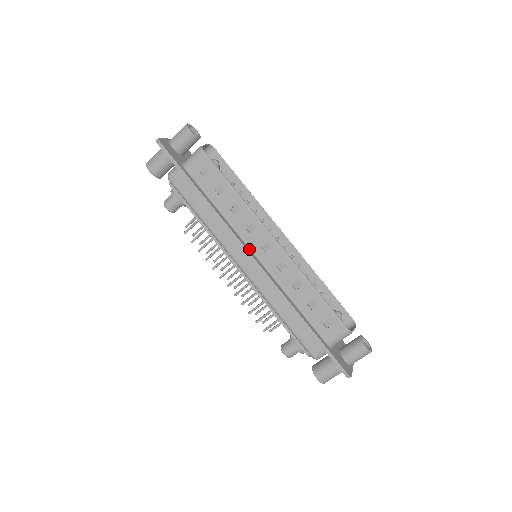
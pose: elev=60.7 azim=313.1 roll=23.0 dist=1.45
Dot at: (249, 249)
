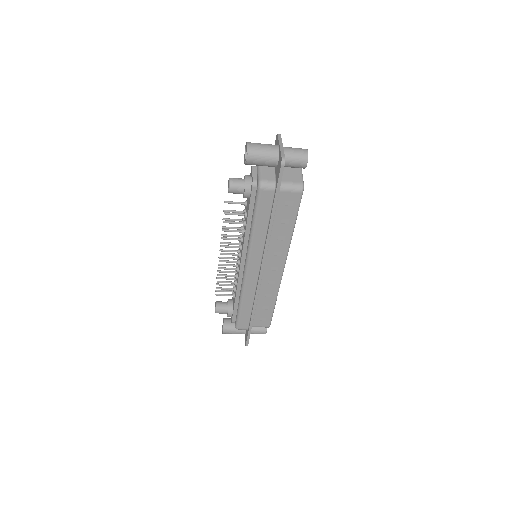
Dot at: occluded
